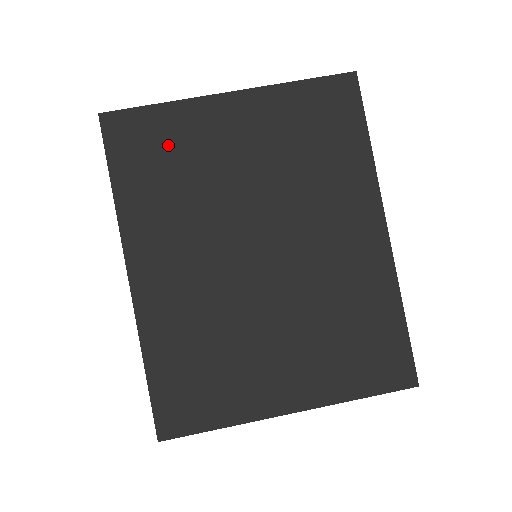
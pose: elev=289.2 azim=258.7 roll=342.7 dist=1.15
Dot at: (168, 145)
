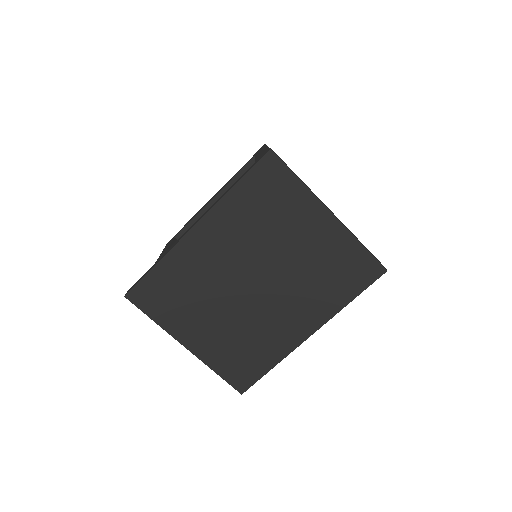
Dot at: (279, 200)
